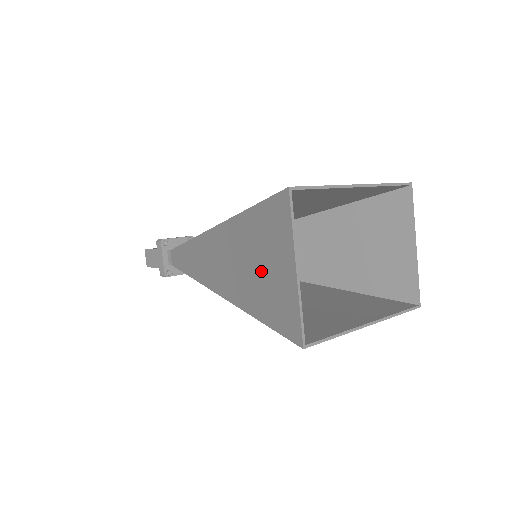
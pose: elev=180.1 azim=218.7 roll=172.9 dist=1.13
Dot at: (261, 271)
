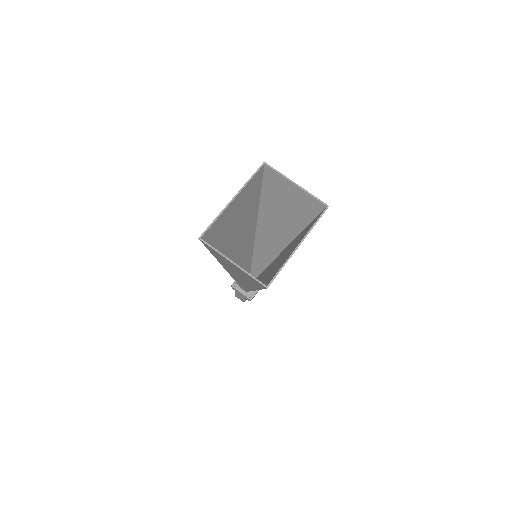
Dot at: (237, 271)
